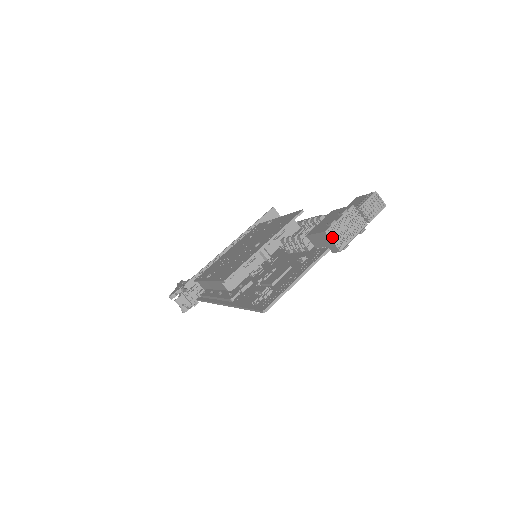
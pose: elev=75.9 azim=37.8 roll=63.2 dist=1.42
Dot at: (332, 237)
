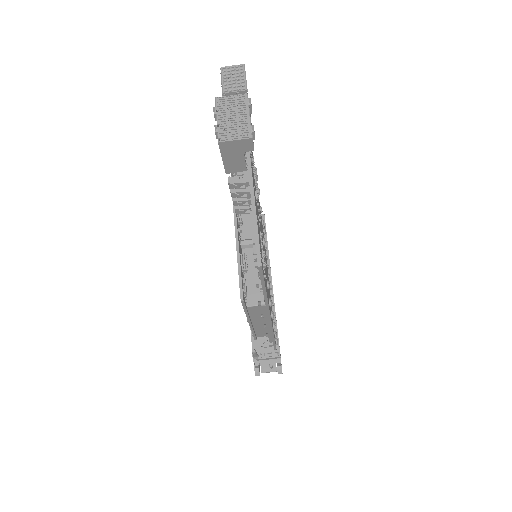
Dot at: (230, 138)
